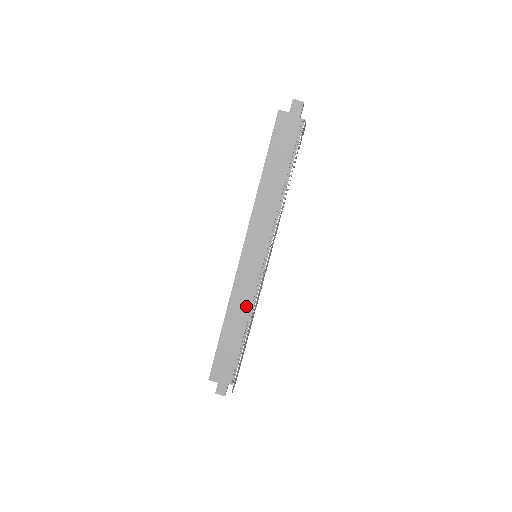
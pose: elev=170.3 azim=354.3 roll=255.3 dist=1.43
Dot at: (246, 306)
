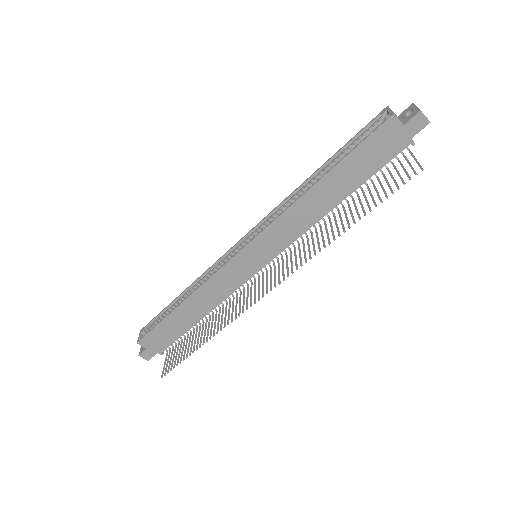
Dot at: (216, 299)
